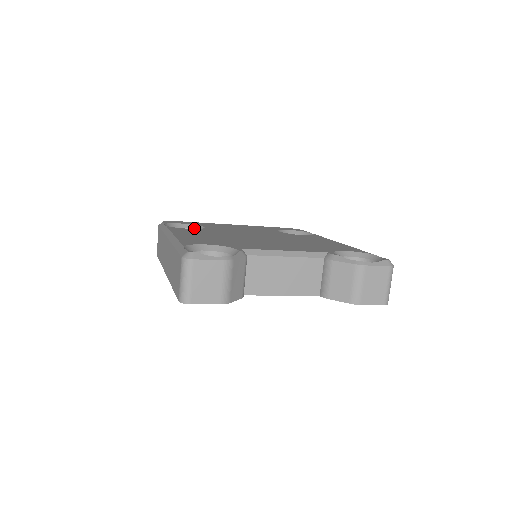
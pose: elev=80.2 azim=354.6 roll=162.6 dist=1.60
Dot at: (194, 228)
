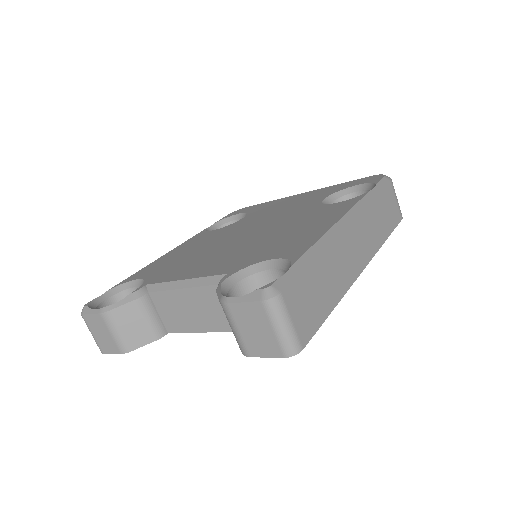
Dot at: occluded
